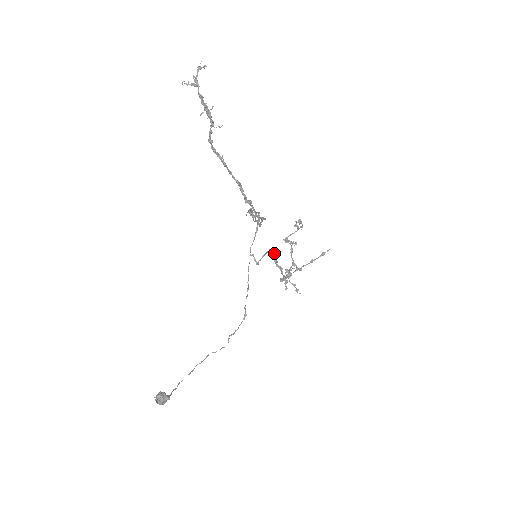
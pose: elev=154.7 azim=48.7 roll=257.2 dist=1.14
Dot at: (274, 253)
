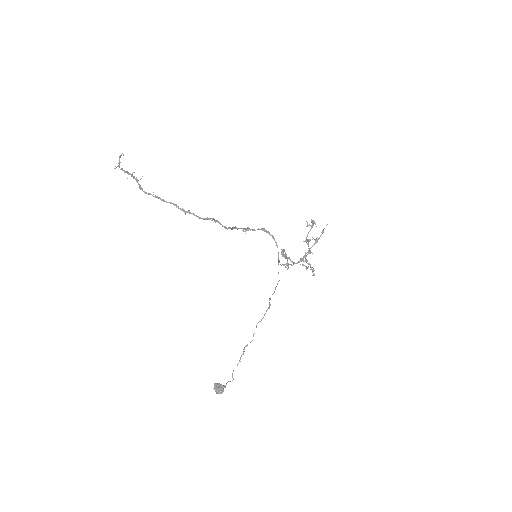
Dot at: (282, 250)
